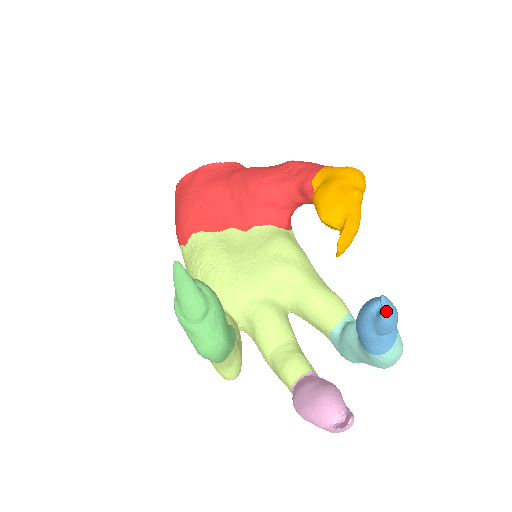
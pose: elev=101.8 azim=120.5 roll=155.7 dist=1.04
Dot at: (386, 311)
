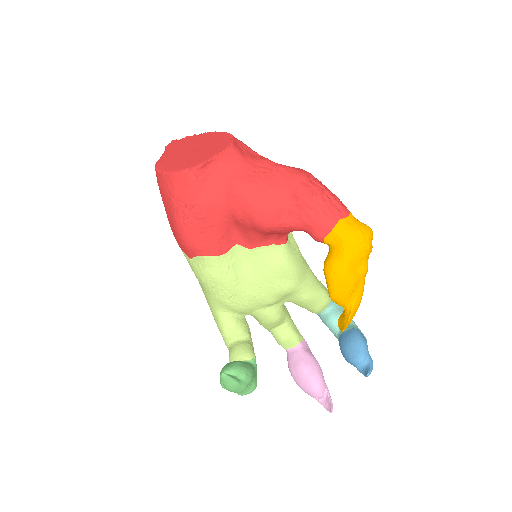
Dot at: (367, 376)
